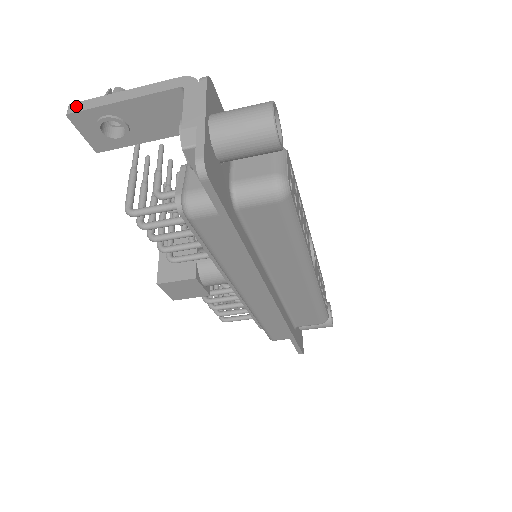
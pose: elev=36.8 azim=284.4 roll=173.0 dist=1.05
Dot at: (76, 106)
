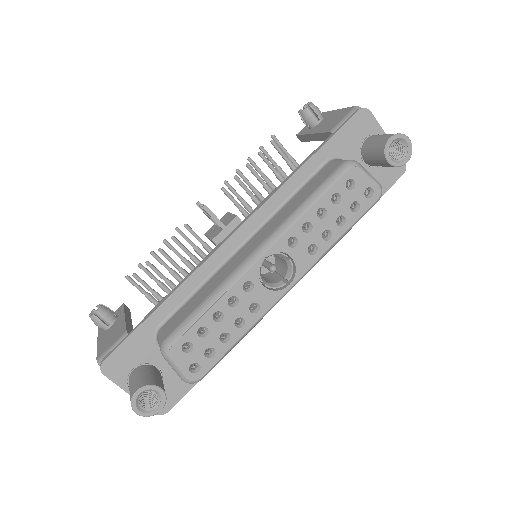
Dot at: occluded
